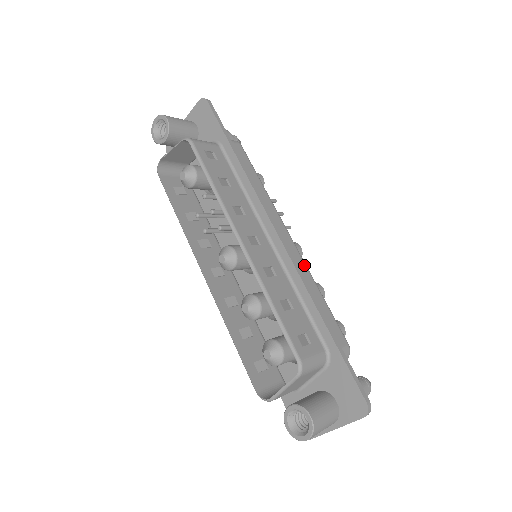
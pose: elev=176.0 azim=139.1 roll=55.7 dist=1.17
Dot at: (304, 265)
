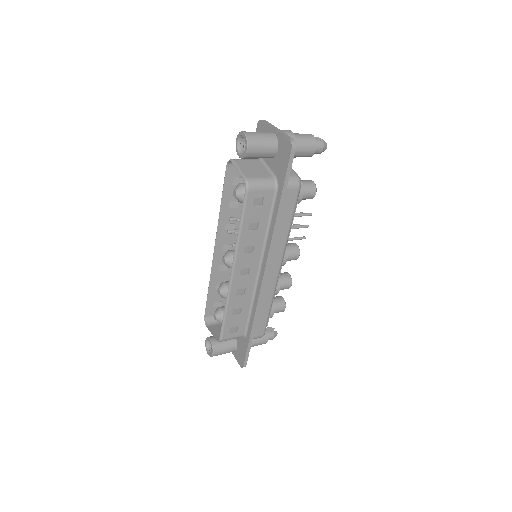
Dot at: (273, 289)
